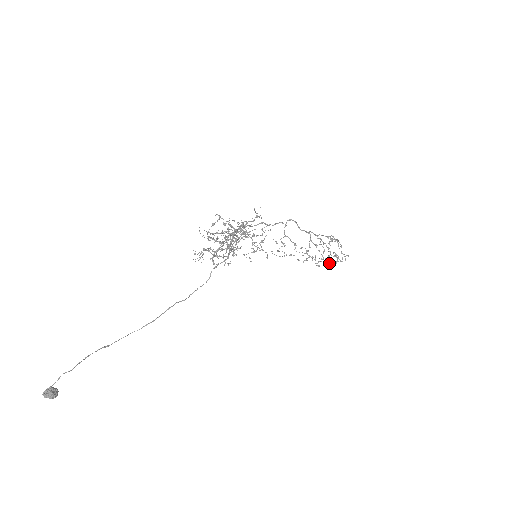
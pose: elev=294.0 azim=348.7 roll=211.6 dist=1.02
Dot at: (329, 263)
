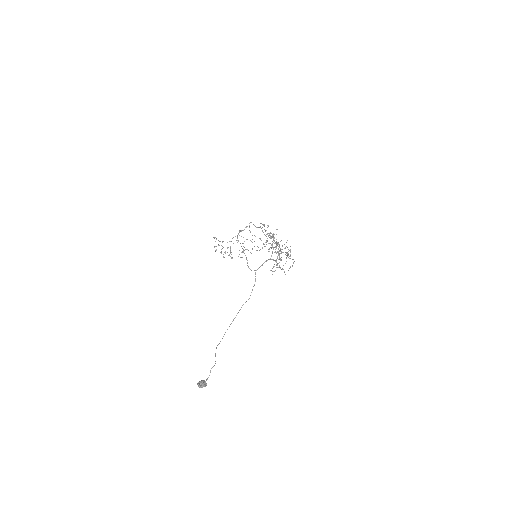
Dot at: occluded
